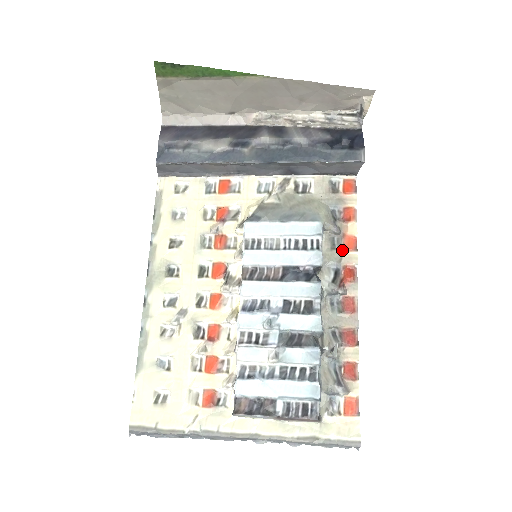
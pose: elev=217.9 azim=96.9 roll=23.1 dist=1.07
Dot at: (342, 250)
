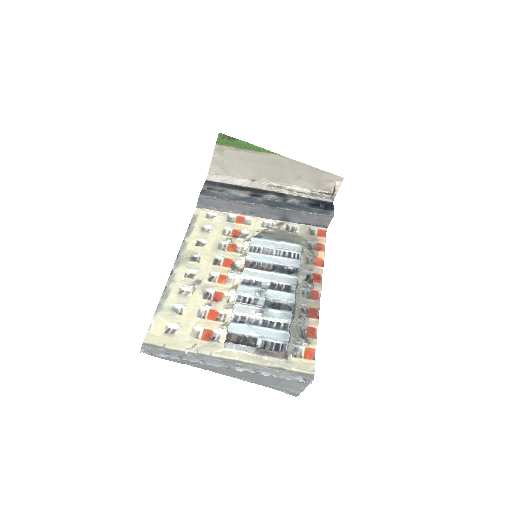
Dot at: (313, 265)
